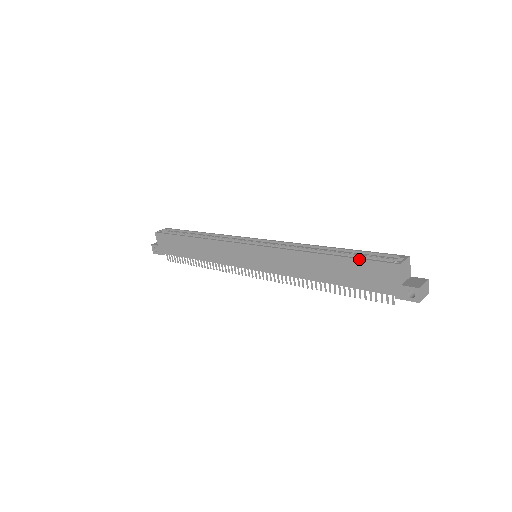
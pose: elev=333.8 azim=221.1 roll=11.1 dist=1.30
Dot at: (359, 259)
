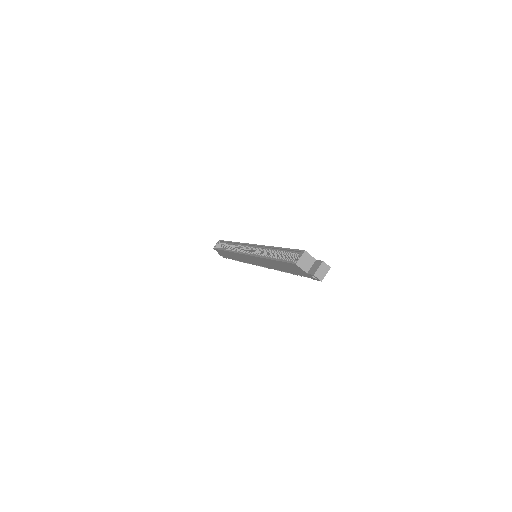
Dot at: (282, 262)
